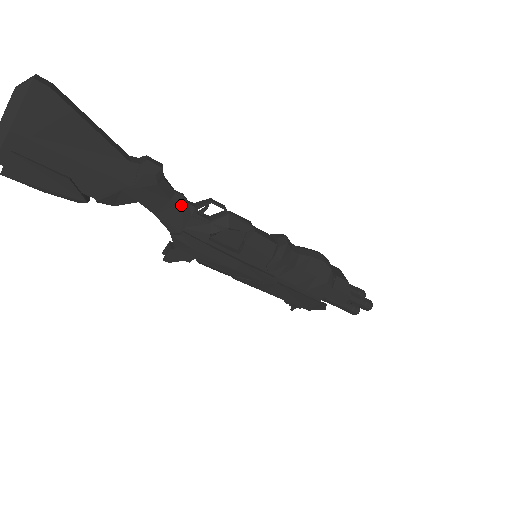
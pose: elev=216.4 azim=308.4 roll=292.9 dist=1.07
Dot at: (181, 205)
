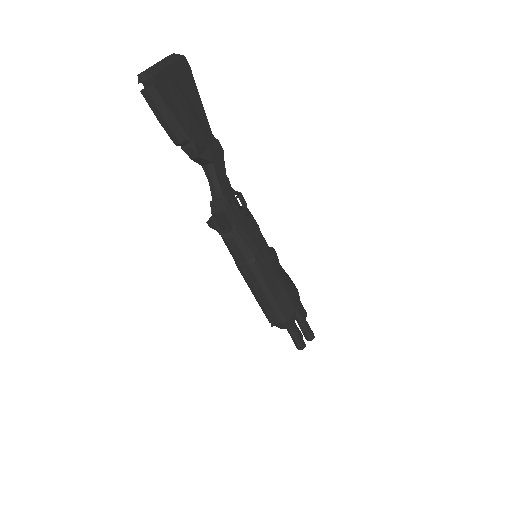
Dot at: occluded
